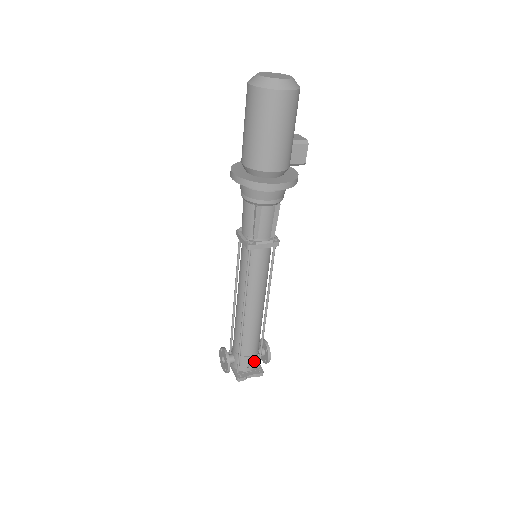
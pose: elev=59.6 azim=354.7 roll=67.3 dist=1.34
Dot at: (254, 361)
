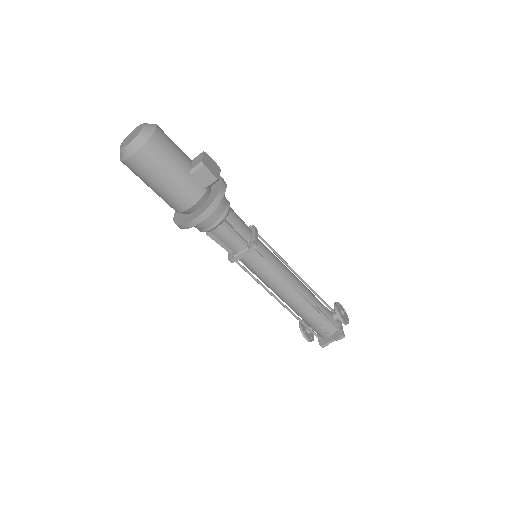
Dot at: (328, 328)
